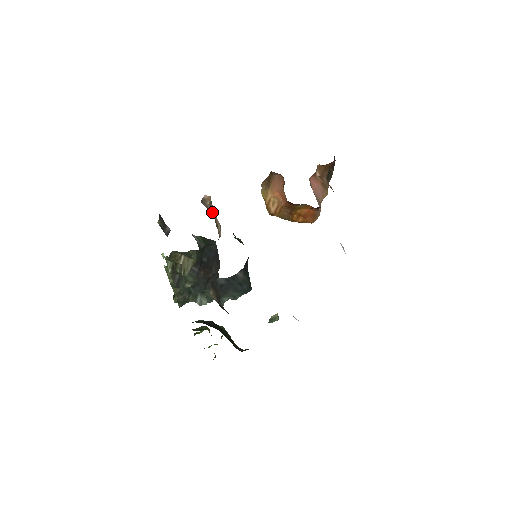
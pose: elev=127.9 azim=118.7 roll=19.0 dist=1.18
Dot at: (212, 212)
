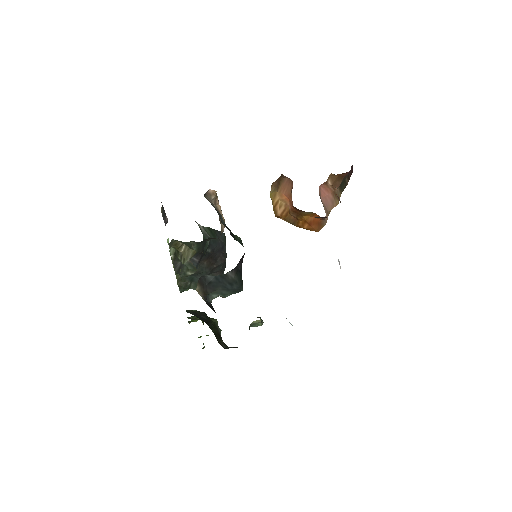
Dot at: (217, 206)
